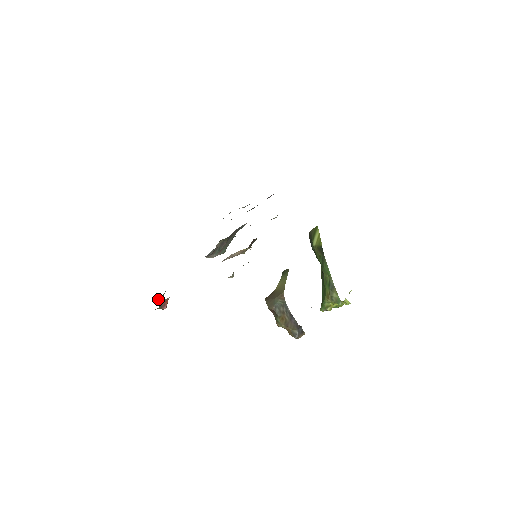
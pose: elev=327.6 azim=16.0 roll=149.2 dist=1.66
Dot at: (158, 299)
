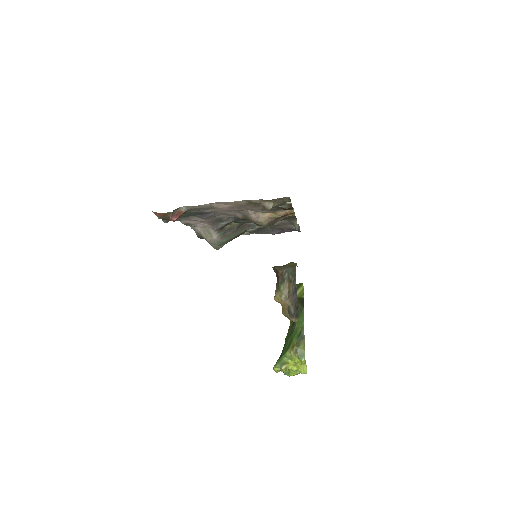
Dot at: (162, 219)
